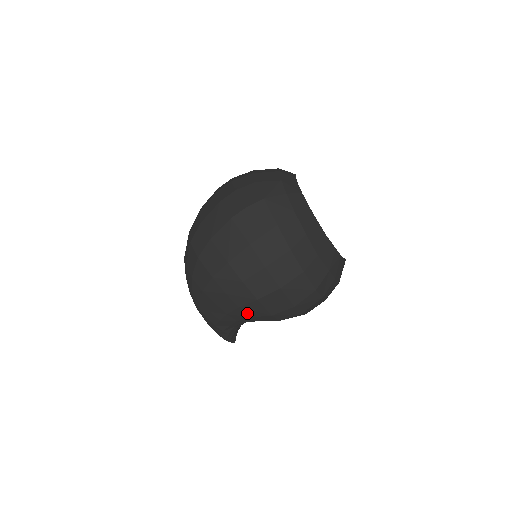
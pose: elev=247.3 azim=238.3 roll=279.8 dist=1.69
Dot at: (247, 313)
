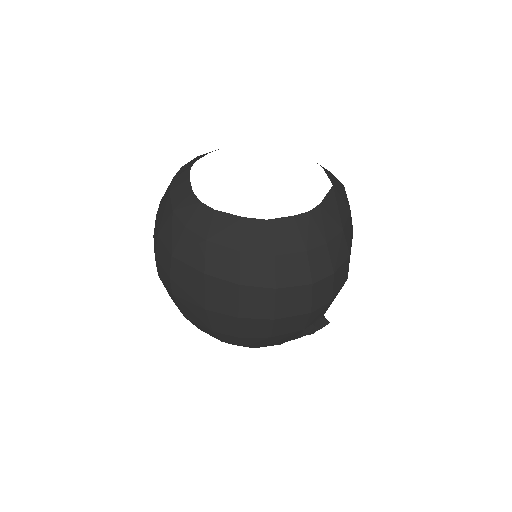
Dot at: (285, 338)
